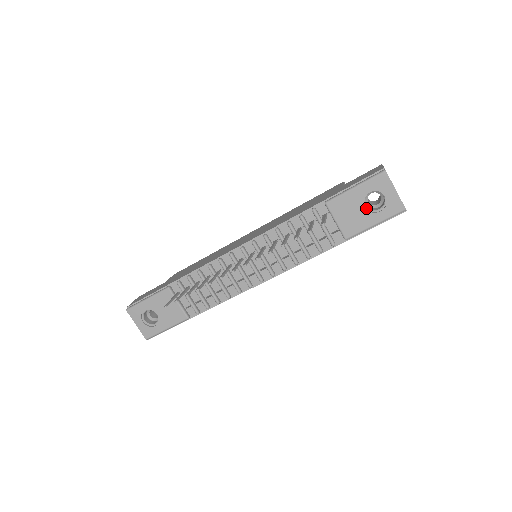
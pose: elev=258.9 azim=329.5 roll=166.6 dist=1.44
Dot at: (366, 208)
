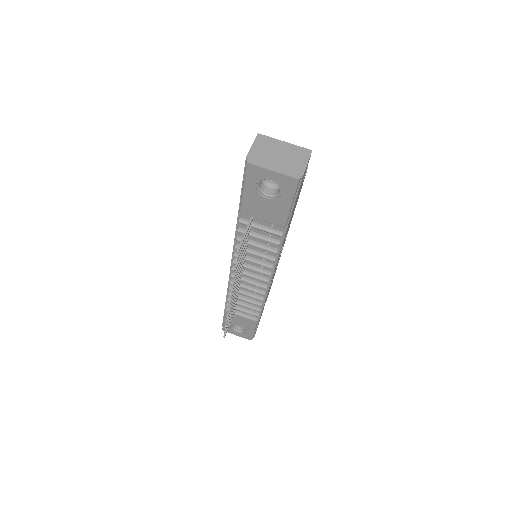
Dot at: (270, 197)
